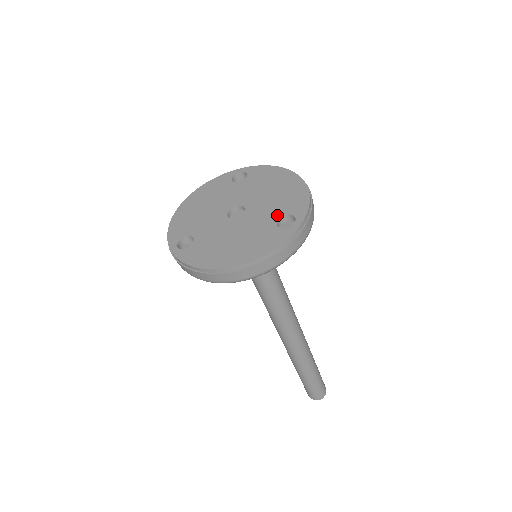
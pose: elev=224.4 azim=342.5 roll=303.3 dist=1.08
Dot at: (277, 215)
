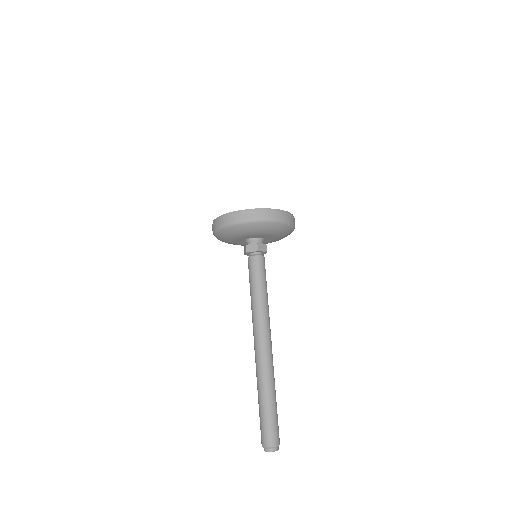
Dot at: occluded
